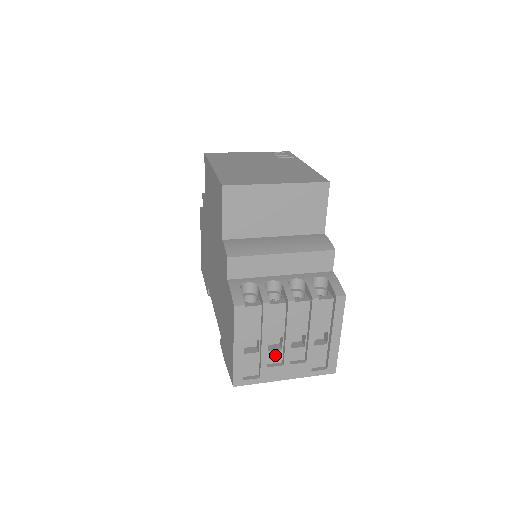
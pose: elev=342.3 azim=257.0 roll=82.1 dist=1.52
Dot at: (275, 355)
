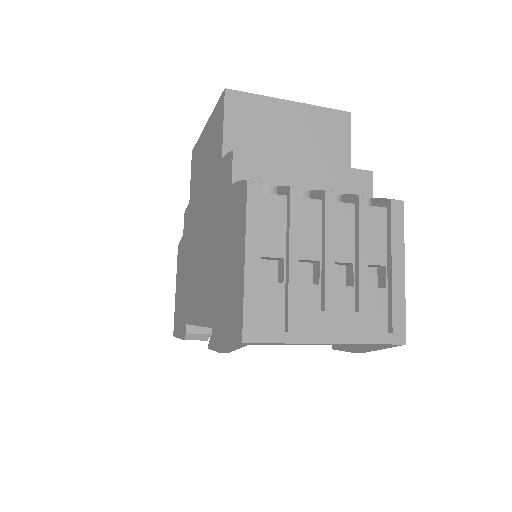
Dot at: (309, 294)
